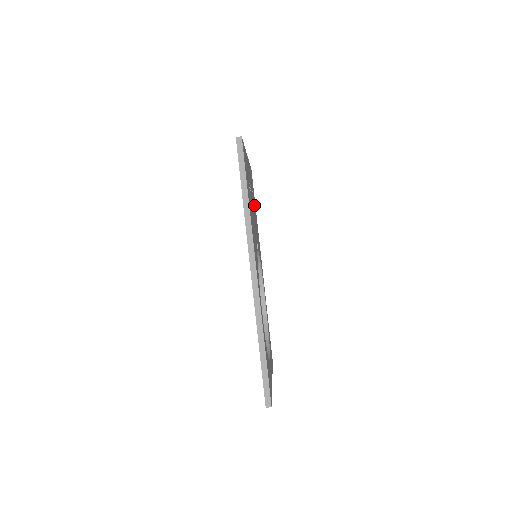
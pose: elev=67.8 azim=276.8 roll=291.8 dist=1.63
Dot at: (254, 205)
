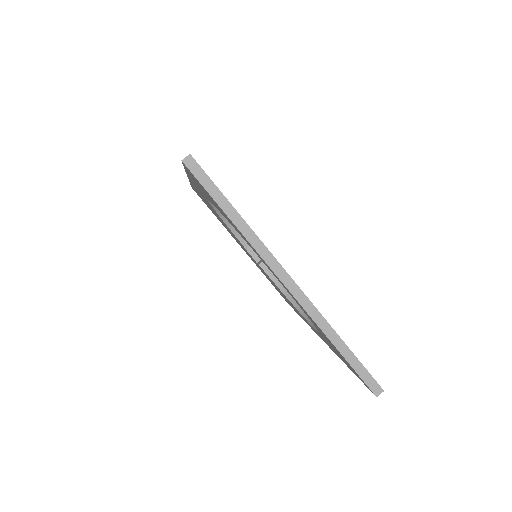
Dot at: occluded
